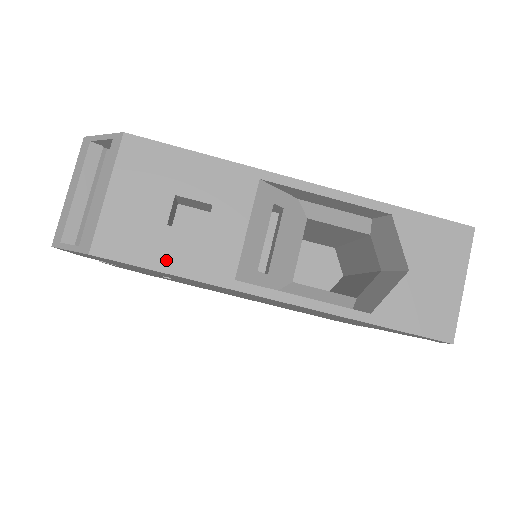
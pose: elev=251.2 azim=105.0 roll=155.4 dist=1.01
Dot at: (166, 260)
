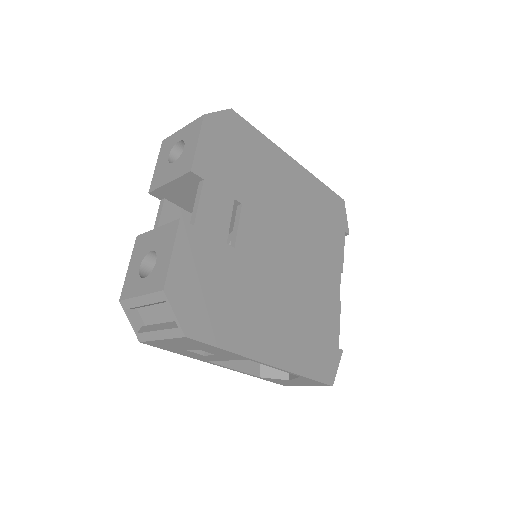
Dot at: (178, 352)
